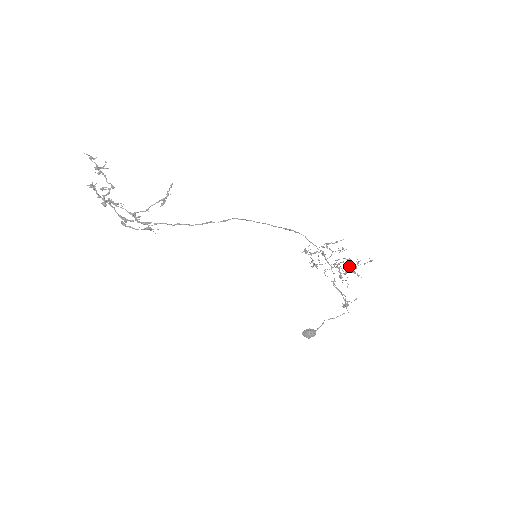
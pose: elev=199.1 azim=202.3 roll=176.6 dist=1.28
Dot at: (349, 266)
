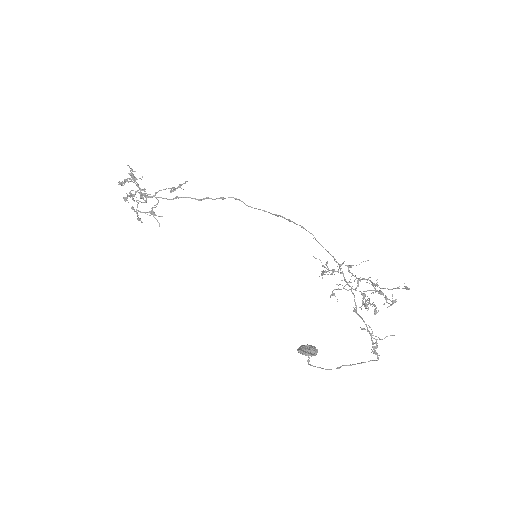
Dot at: (373, 284)
